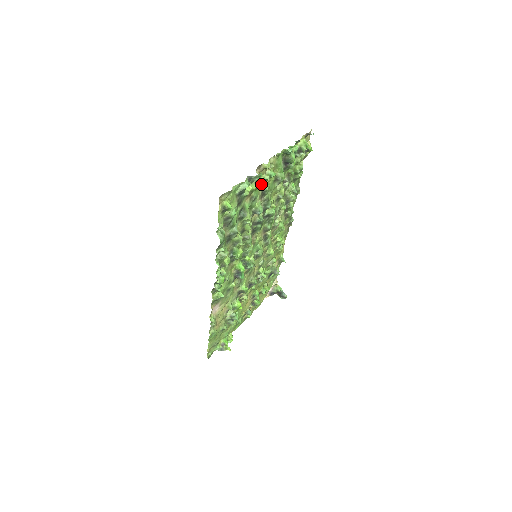
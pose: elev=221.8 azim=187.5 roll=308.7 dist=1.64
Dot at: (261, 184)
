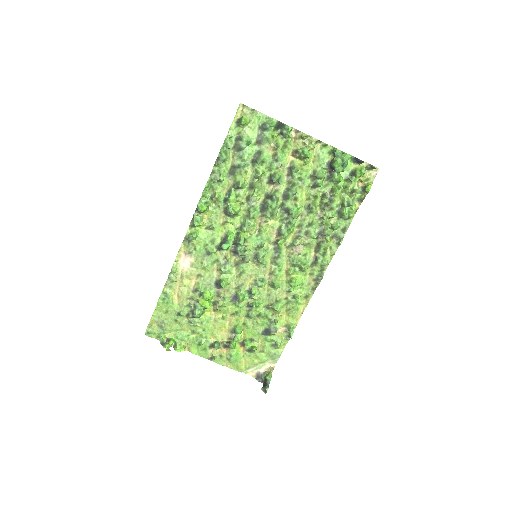
Dot at: (293, 157)
